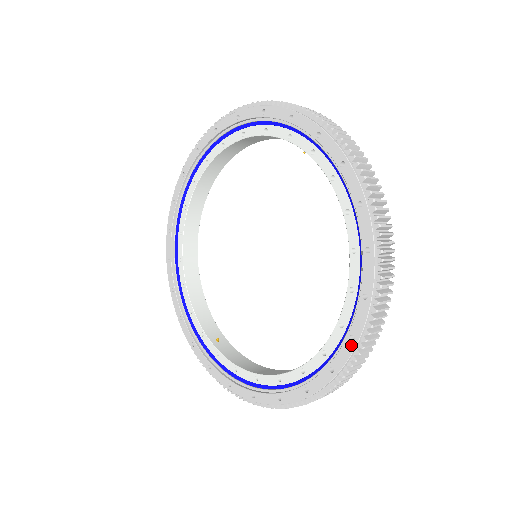
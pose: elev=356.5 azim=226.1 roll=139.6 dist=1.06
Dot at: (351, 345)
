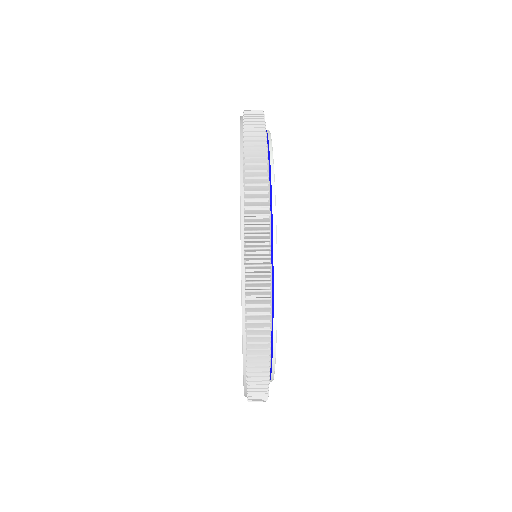
Dot at: occluded
